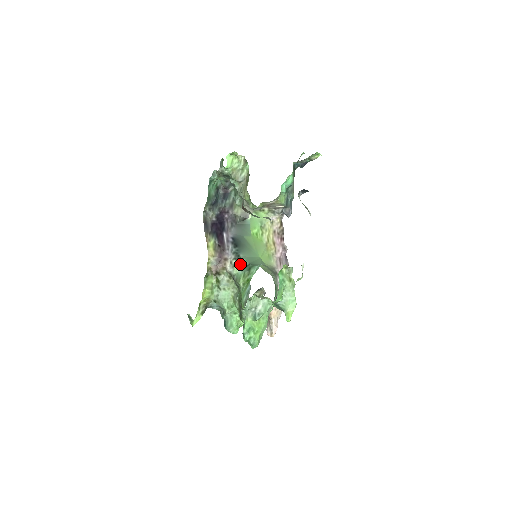
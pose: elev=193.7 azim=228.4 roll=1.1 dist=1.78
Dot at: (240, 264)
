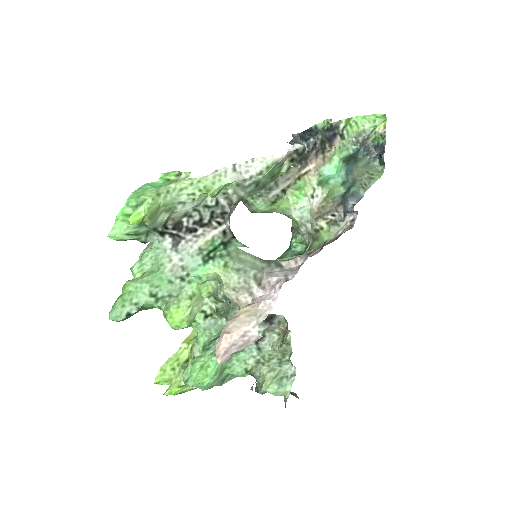
Dot at: occluded
